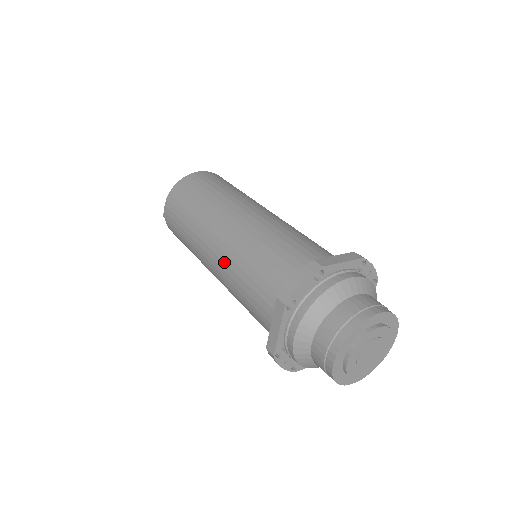
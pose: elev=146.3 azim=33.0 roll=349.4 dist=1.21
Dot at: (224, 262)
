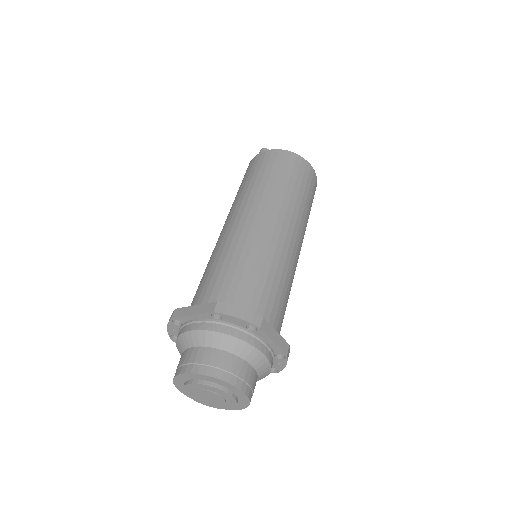
Dot at: (234, 235)
